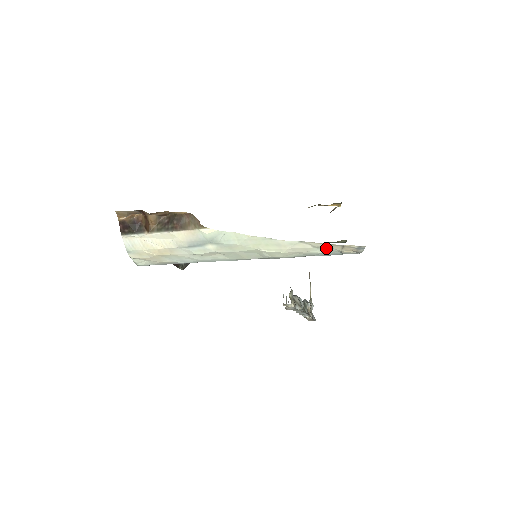
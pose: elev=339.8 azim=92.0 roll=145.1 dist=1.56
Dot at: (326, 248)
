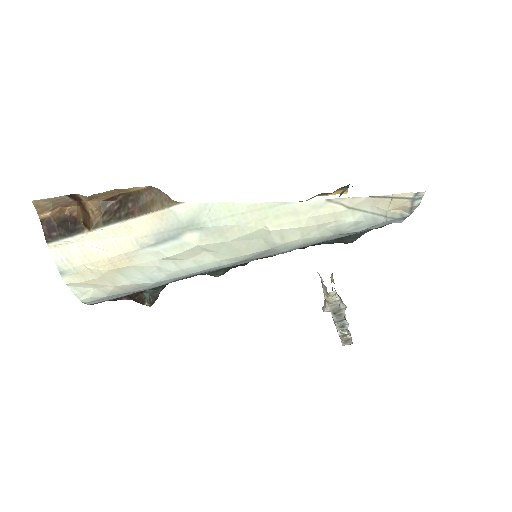
Dot at: (365, 209)
